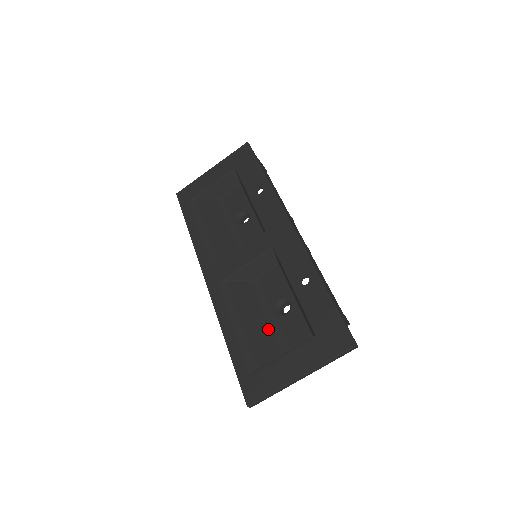
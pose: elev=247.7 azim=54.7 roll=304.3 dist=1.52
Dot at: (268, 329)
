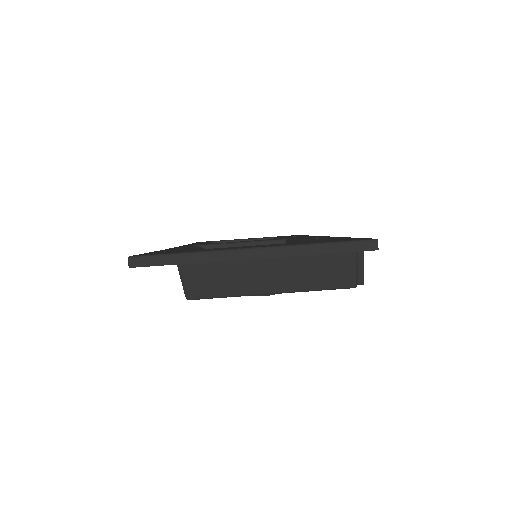
Dot at: occluded
